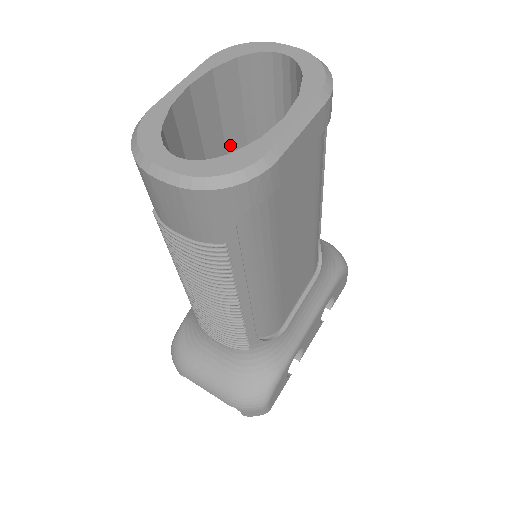
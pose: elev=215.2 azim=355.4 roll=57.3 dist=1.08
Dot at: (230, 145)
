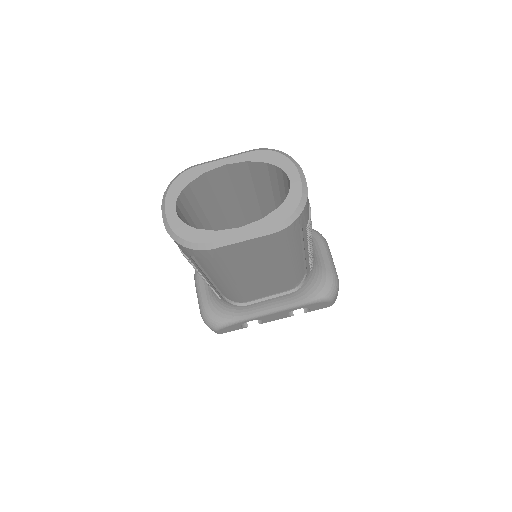
Dot at: (260, 194)
